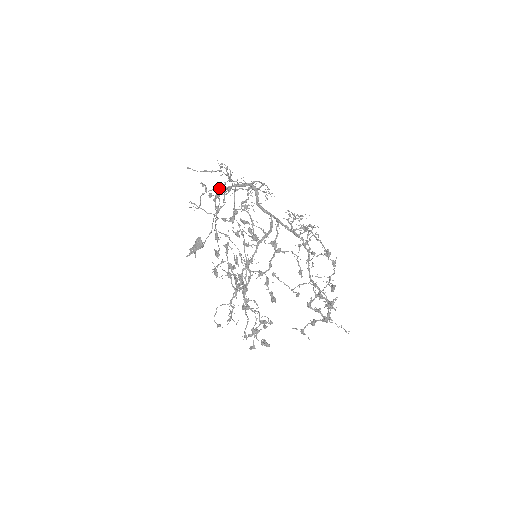
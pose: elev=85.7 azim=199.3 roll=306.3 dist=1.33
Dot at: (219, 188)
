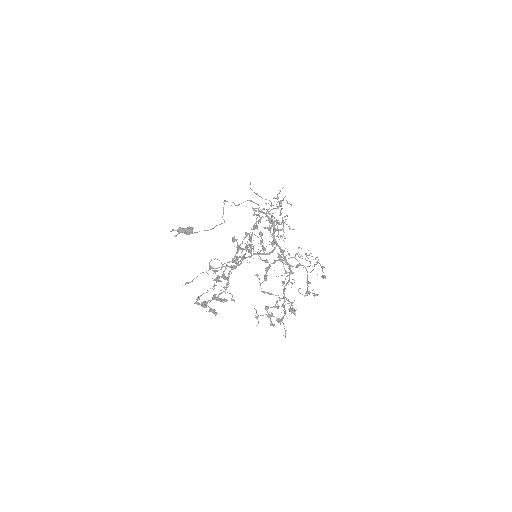
Dot at: occluded
